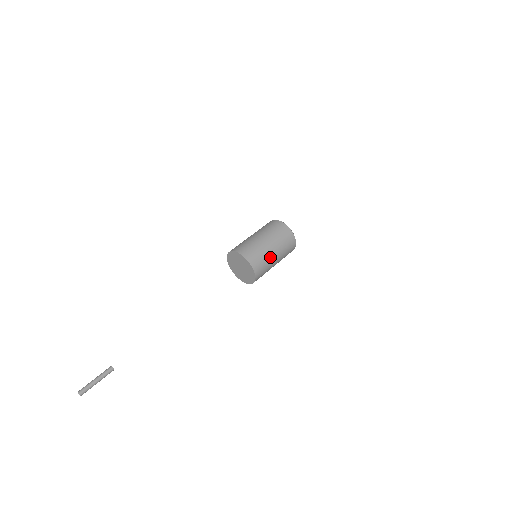
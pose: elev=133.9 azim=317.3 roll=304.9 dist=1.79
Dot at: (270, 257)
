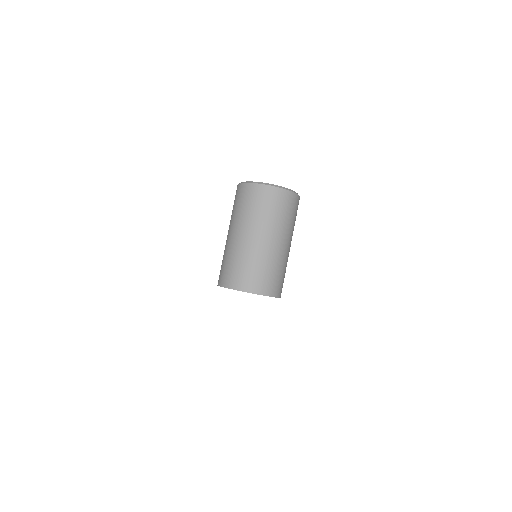
Dot at: (275, 255)
